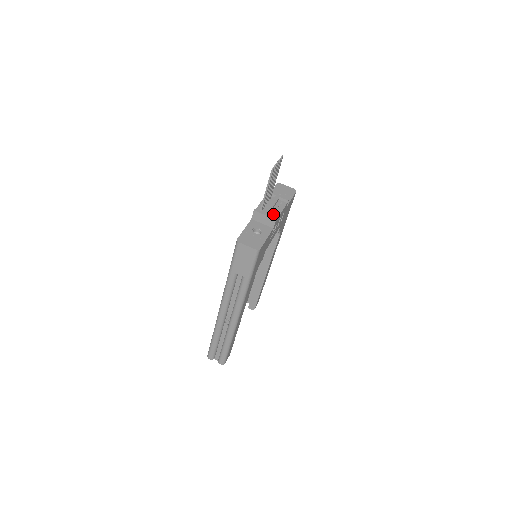
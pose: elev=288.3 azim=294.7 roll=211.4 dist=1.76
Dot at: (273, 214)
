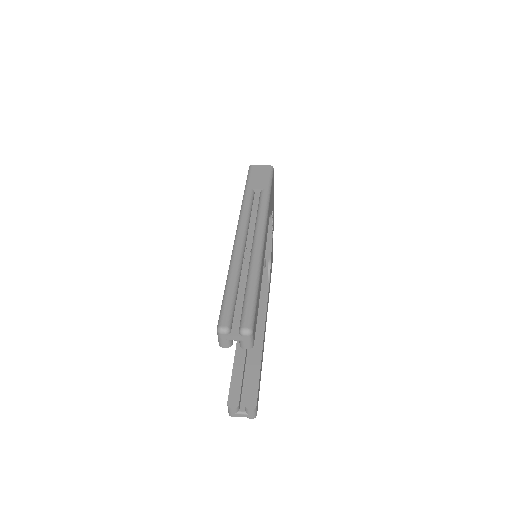
Dot at: occluded
